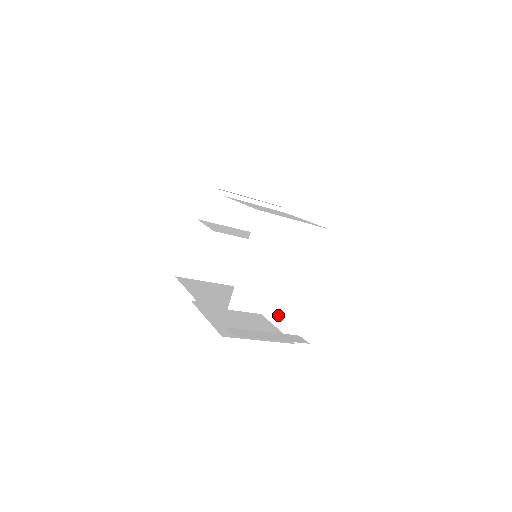
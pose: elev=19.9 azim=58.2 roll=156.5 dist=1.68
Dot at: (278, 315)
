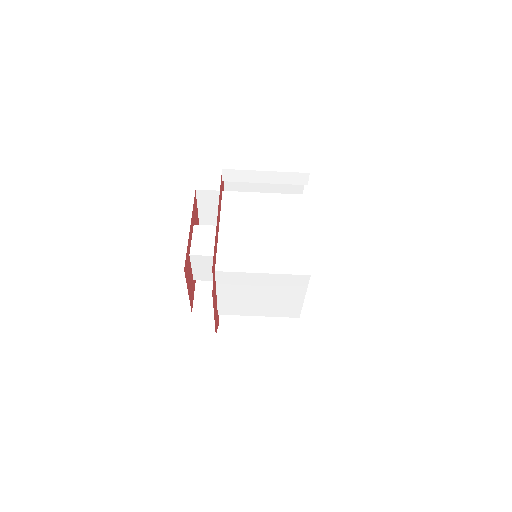
Dot at: (279, 273)
